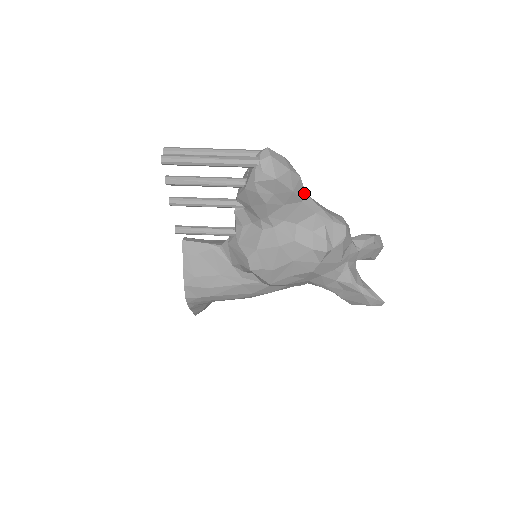
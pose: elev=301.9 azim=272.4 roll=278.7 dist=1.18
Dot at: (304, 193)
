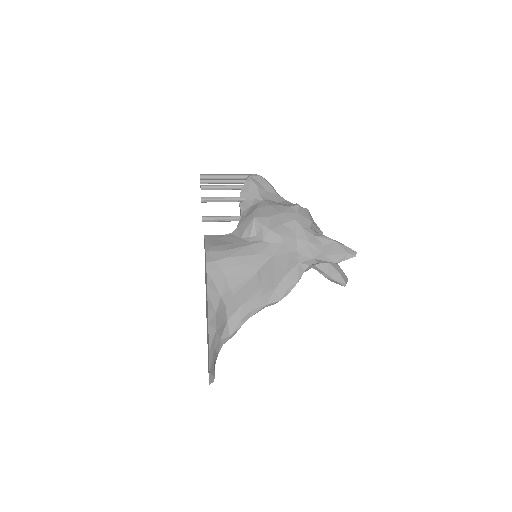
Dot at: (277, 193)
